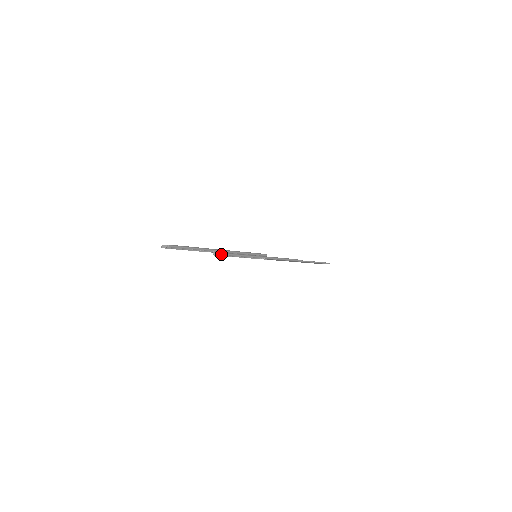
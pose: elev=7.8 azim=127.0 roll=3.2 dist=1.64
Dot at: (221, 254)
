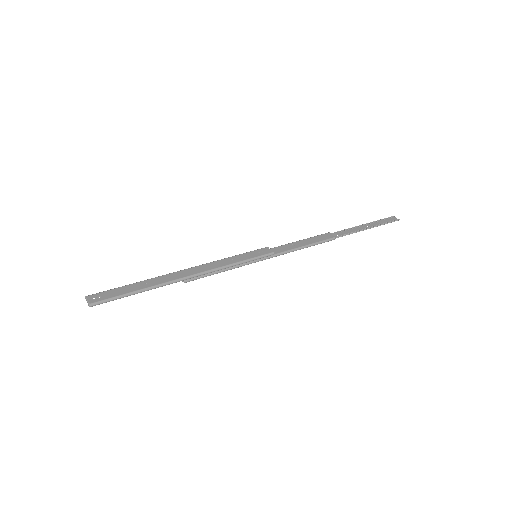
Dot at: (186, 282)
